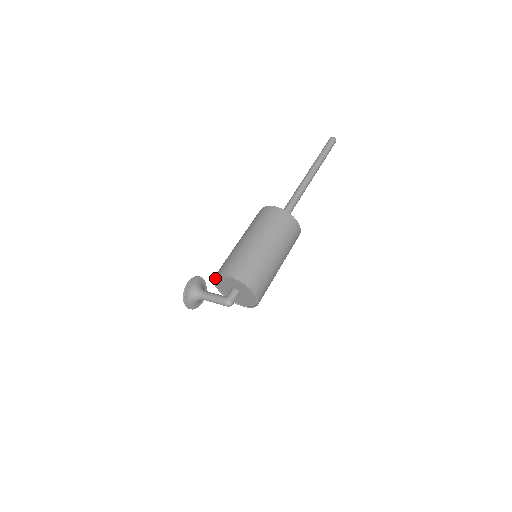
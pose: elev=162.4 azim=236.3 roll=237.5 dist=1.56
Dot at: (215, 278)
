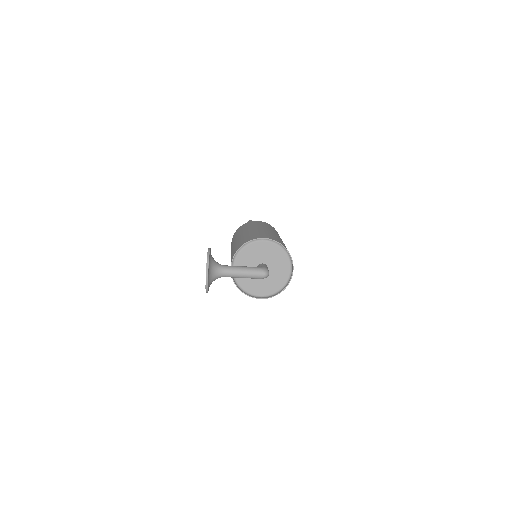
Dot at: (239, 250)
